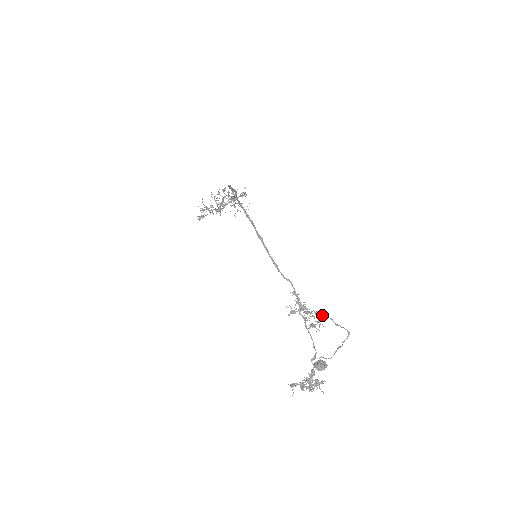
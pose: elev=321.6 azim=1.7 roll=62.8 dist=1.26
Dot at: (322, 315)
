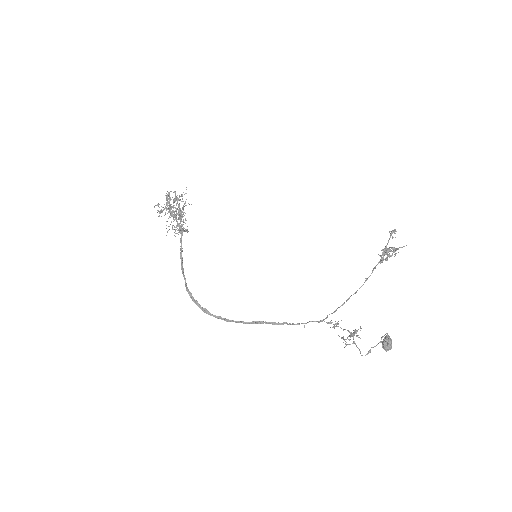
Dot at: occluded
